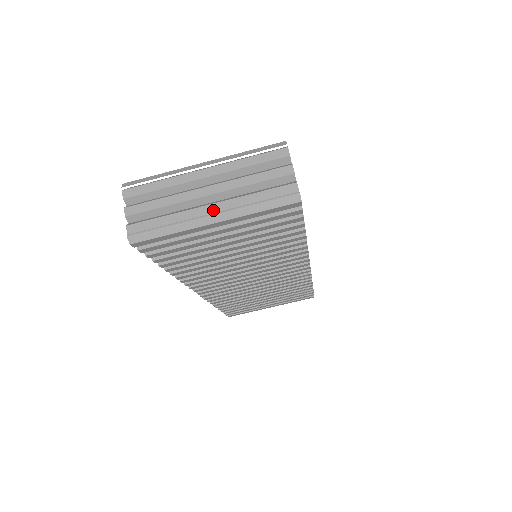
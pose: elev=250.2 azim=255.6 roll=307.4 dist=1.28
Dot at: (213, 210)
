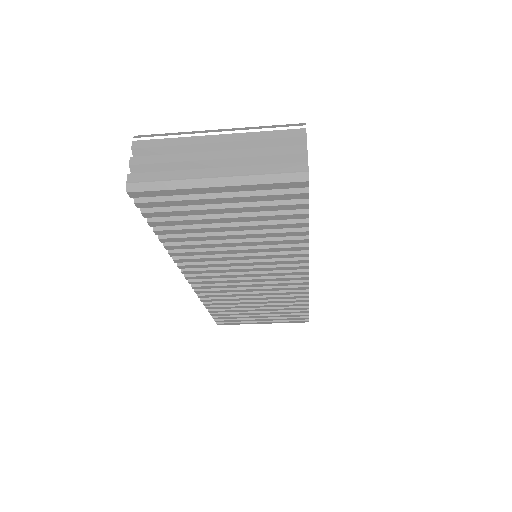
Dot at: (218, 173)
